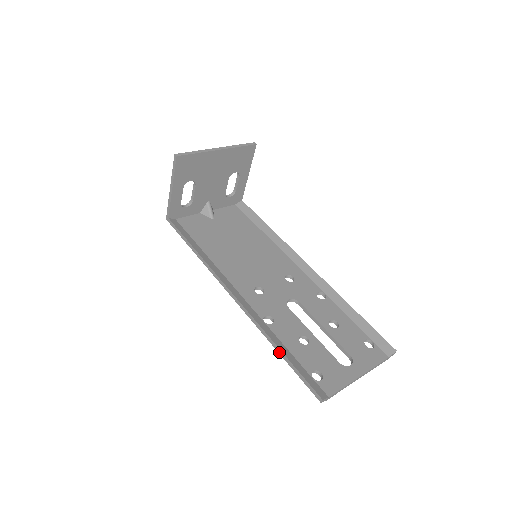
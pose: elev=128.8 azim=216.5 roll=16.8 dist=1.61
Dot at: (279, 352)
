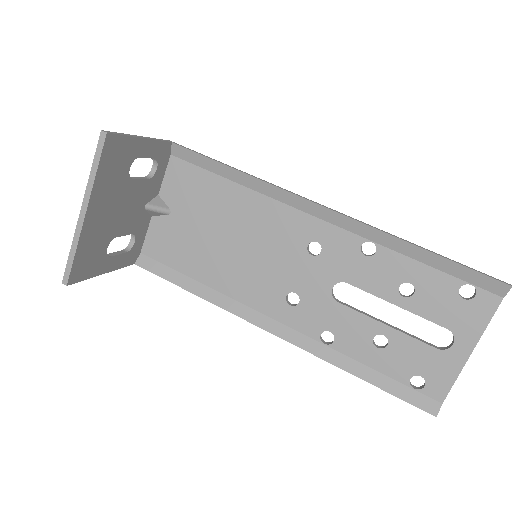
Dot at: (361, 378)
